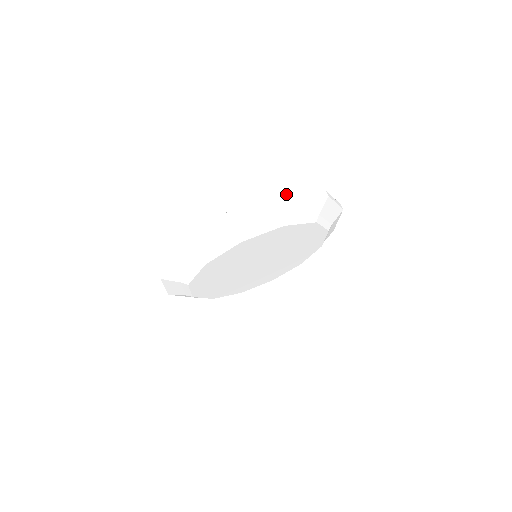
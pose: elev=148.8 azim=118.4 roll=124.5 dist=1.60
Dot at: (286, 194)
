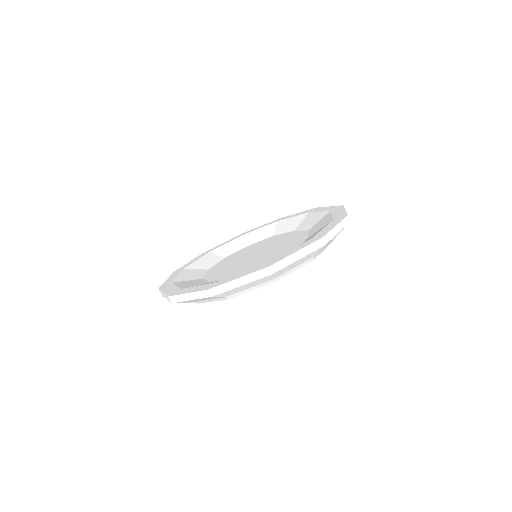
Dot at: occluded
